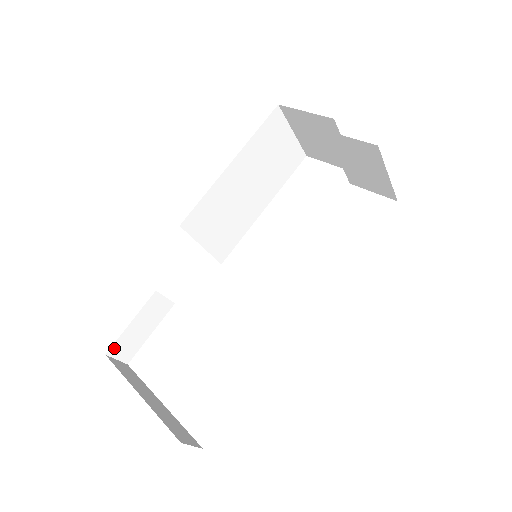
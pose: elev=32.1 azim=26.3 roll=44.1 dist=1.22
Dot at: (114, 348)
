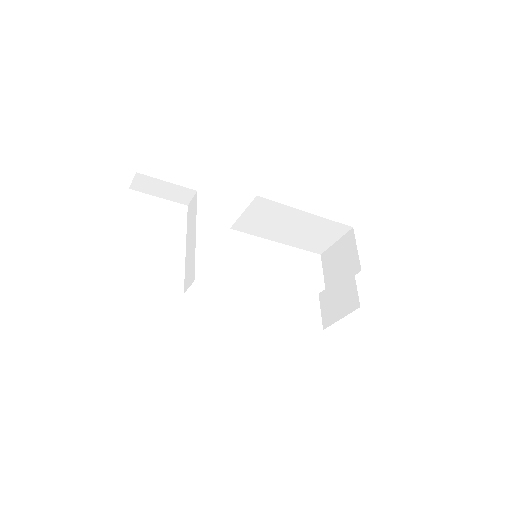
Dot at: (143, 176)
